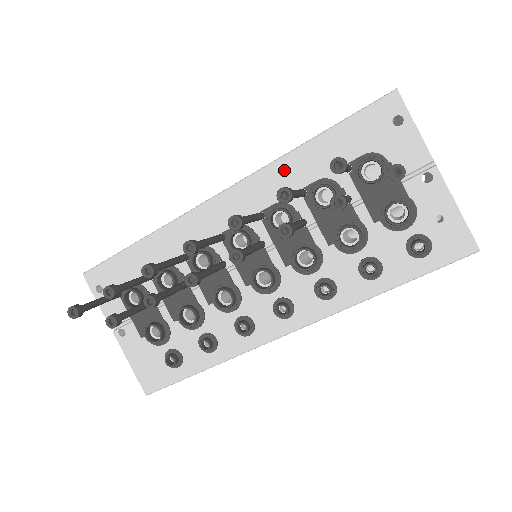
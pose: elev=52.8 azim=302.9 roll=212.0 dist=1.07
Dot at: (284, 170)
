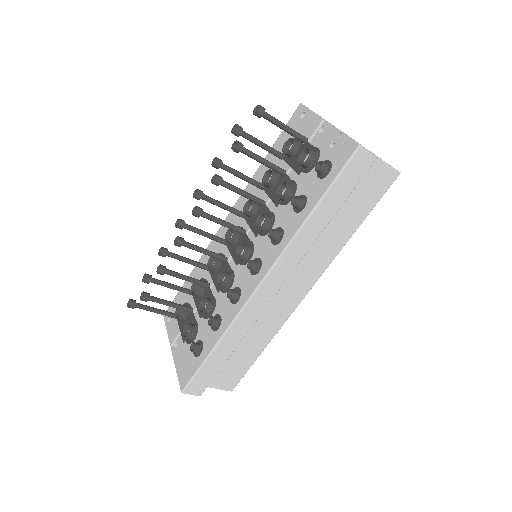
Dot at: occluded
